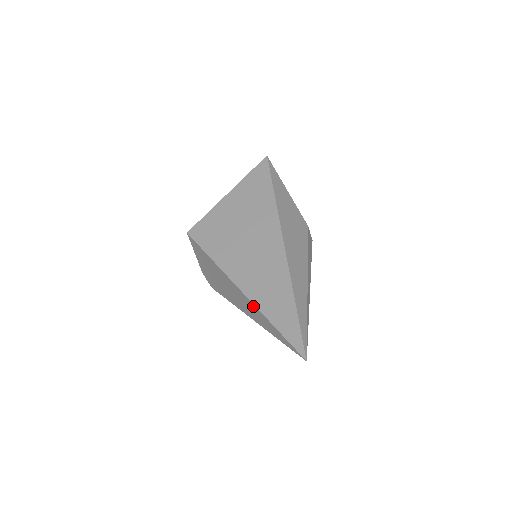
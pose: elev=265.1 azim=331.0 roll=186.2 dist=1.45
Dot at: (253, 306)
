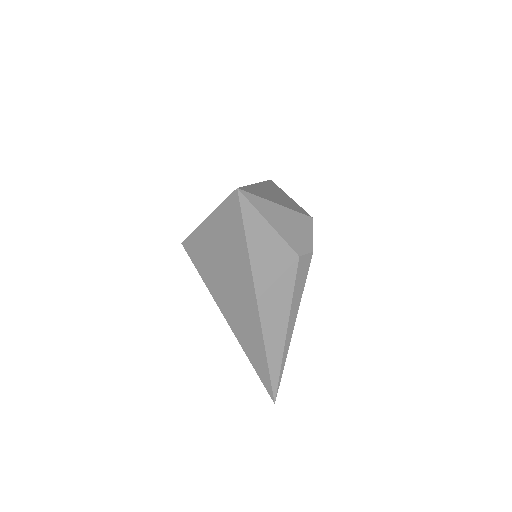
Dot at: (240, 341)
